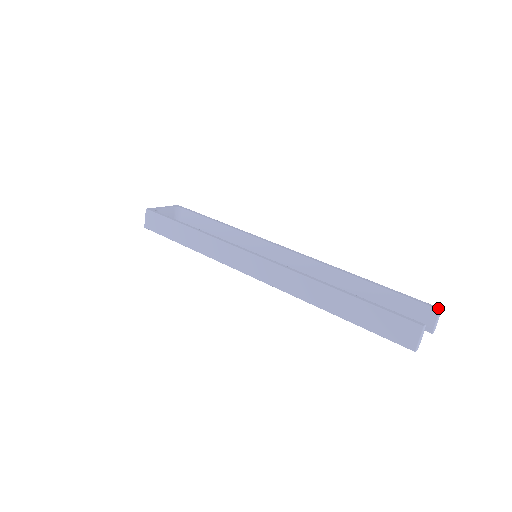
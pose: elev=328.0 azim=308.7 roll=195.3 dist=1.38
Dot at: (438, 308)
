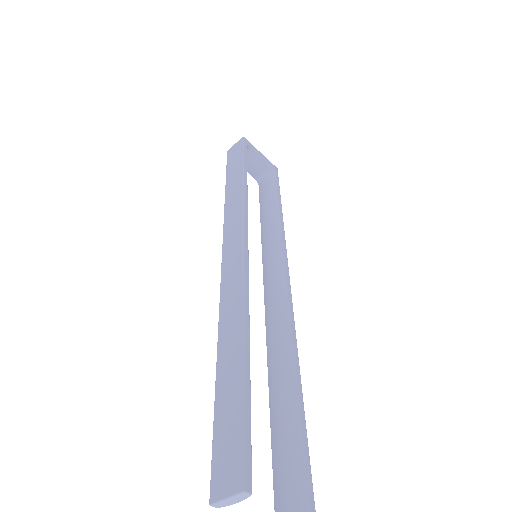
Dot at: (313, 510)
